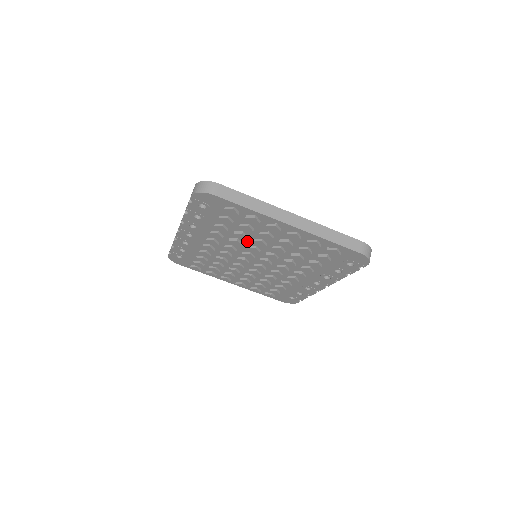
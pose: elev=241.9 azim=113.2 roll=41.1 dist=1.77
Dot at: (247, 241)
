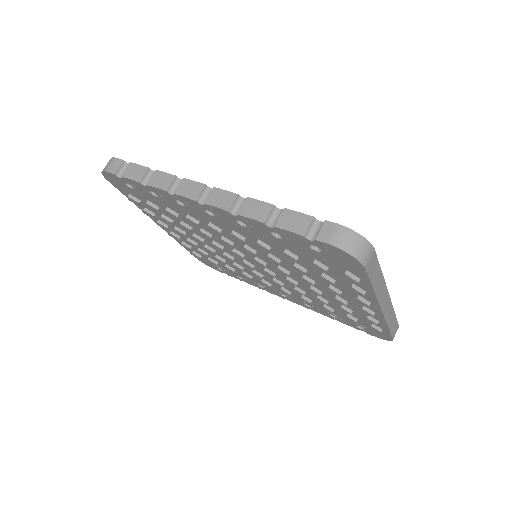
Dot at: occluded
